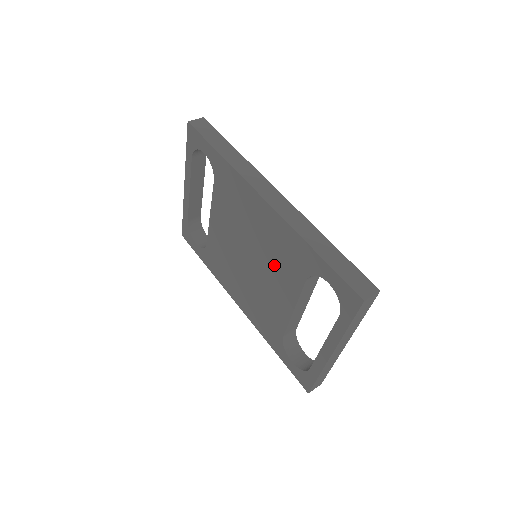
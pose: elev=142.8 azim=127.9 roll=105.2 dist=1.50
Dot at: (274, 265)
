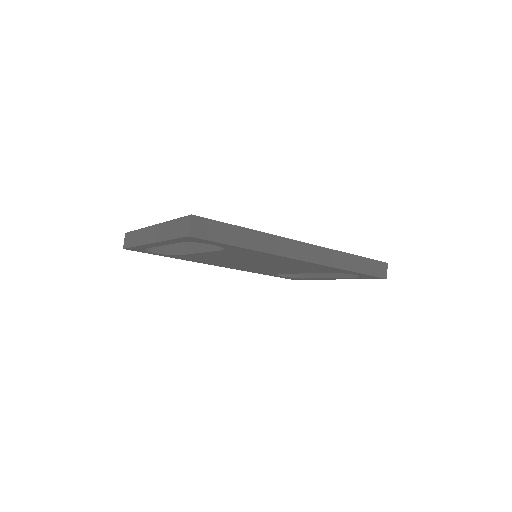
Dot at: (293, 268)
